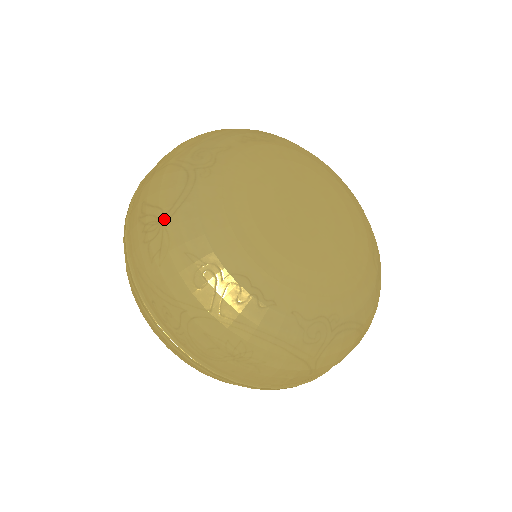
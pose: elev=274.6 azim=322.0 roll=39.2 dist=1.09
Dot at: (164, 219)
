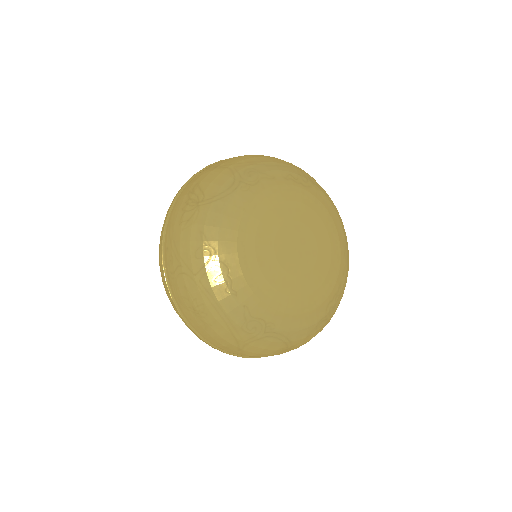
Dot at: (202, 203)
